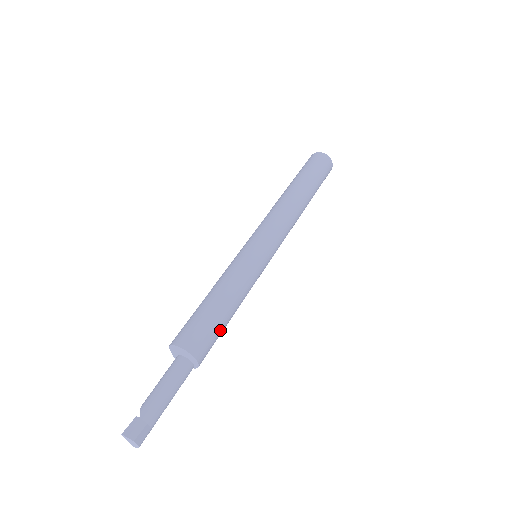
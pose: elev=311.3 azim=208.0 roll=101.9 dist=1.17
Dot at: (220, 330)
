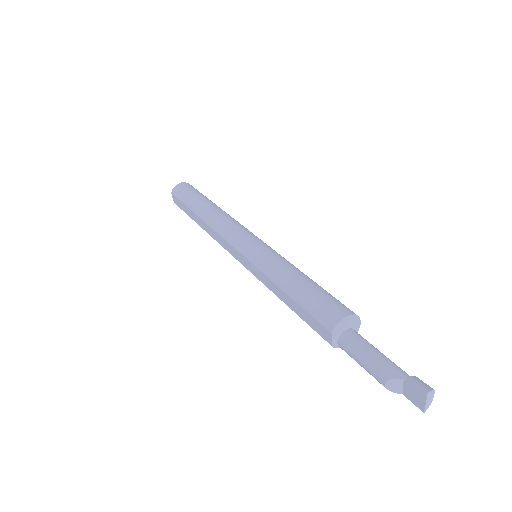
Dot at: occluded
